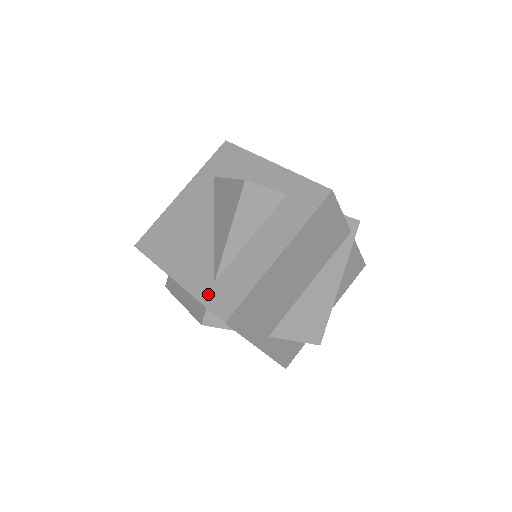
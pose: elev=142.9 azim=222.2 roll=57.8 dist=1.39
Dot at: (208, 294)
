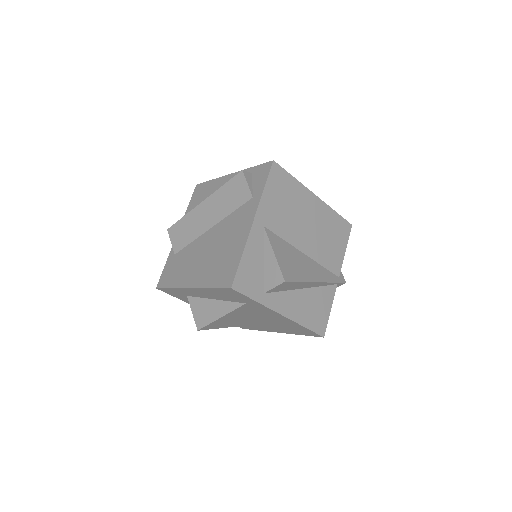
Dot at: occluded
